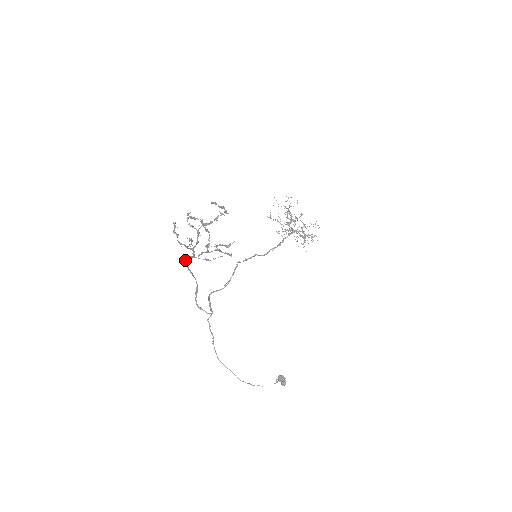
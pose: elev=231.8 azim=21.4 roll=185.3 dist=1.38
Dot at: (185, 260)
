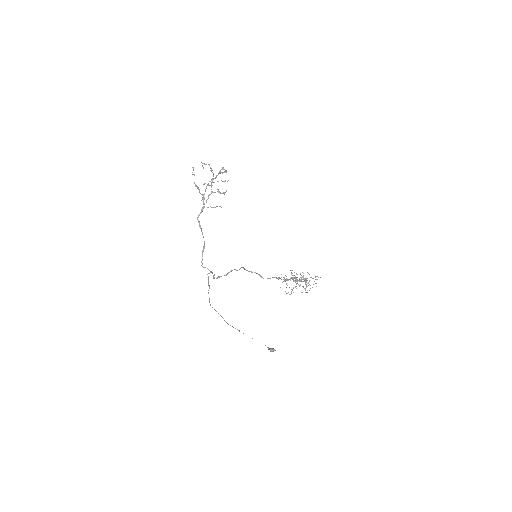
Dot at: (198, 216)
